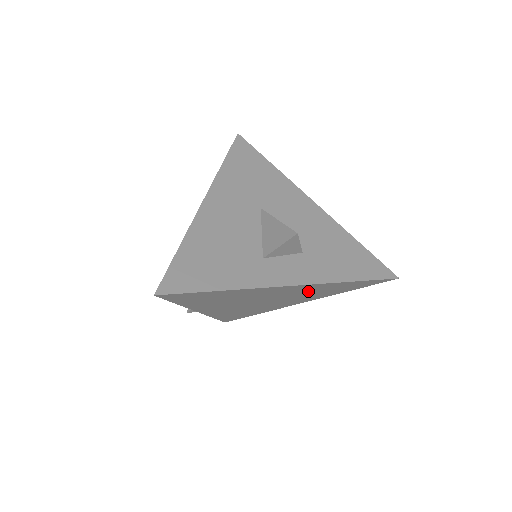
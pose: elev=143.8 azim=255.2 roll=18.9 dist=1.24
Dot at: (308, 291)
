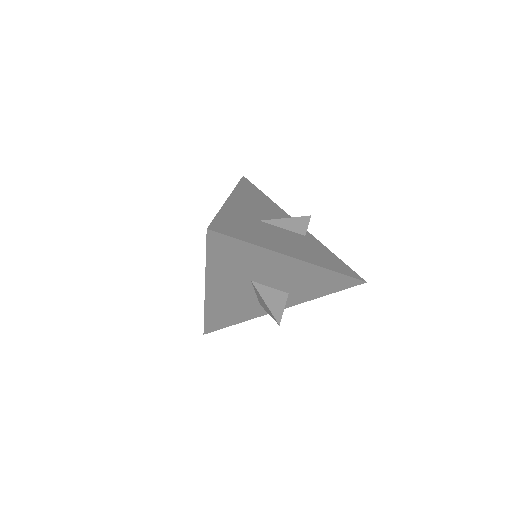
Dot at: occluded
